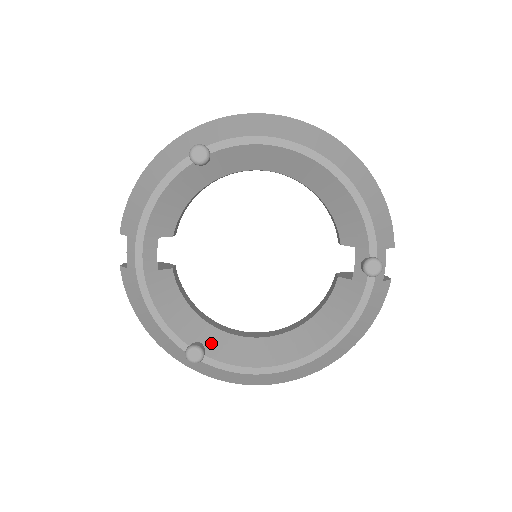
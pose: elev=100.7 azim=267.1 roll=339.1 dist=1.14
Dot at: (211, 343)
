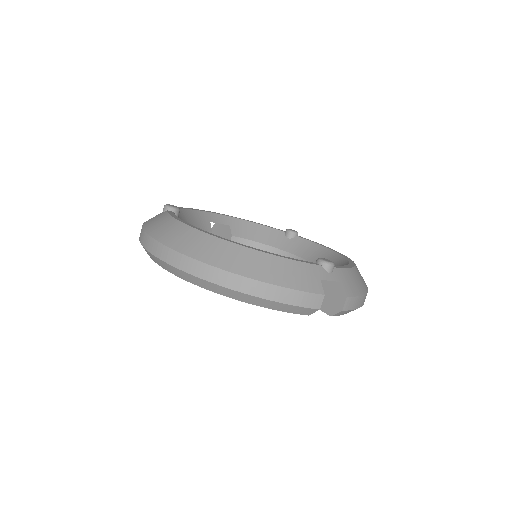
Dot at: occluded
